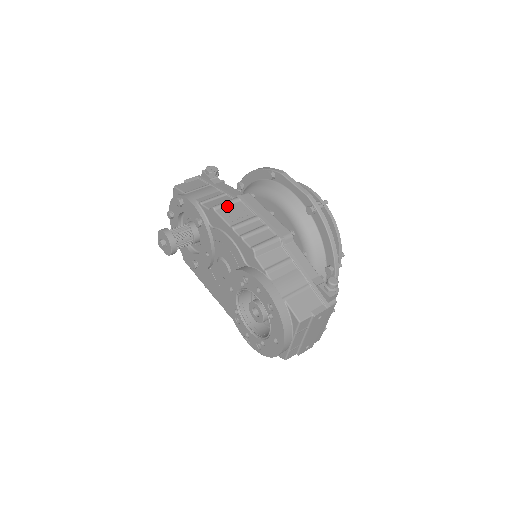
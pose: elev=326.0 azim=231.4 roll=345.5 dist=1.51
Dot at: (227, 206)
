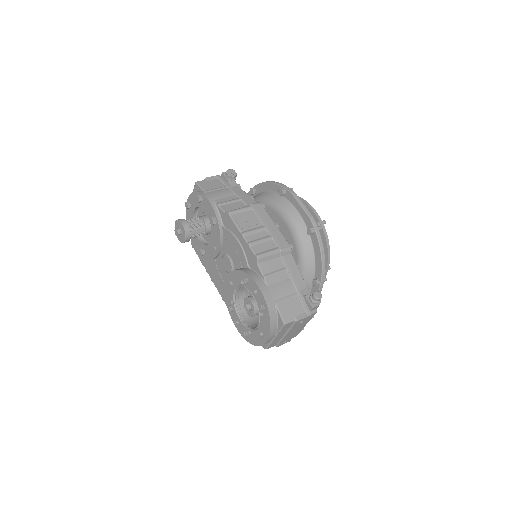
Dot at: (241, 213)
